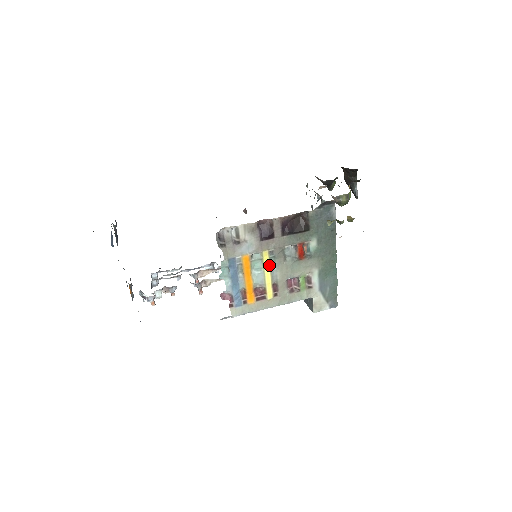
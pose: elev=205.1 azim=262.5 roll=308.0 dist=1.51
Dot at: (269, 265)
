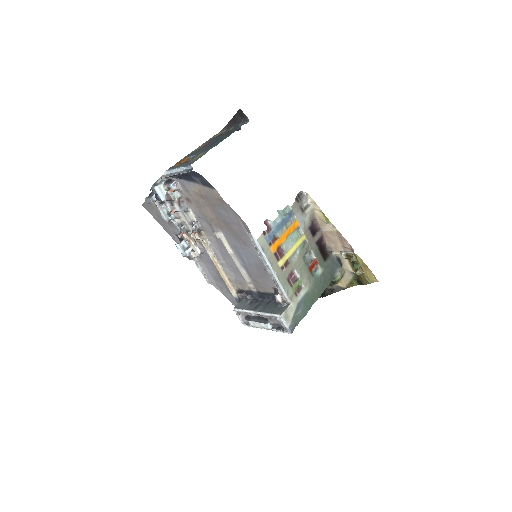
Dot at: (298, 246)
